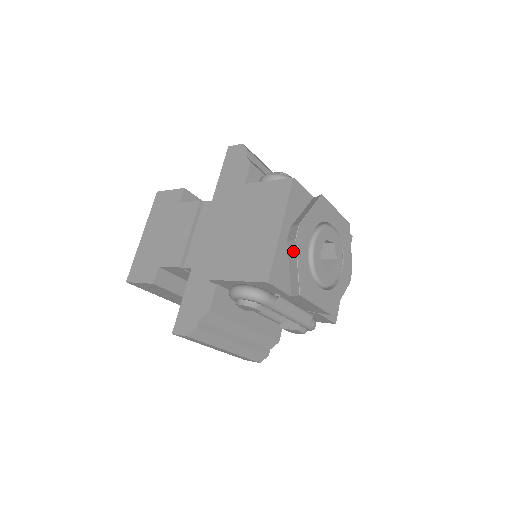
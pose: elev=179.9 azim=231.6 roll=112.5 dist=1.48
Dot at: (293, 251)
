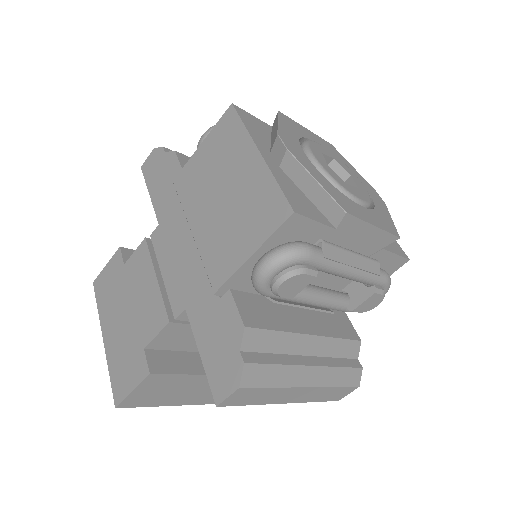
Dot at: (295, 168)
